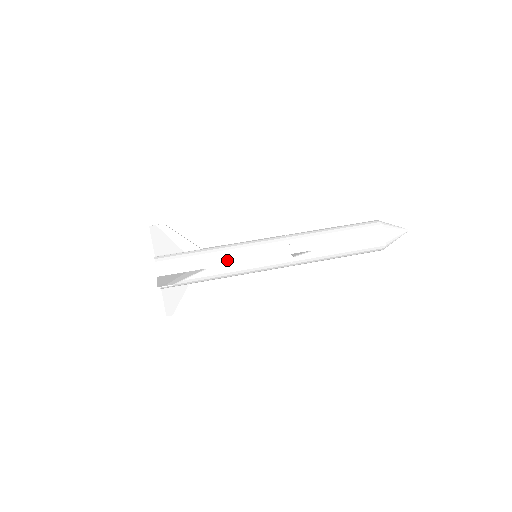
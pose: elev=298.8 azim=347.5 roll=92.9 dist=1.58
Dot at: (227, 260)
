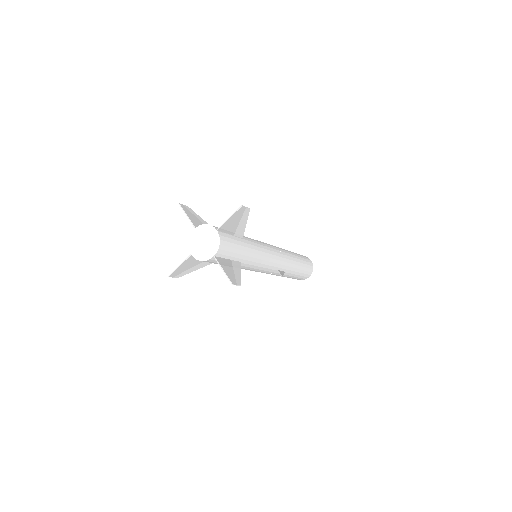
Dot at: (254, 260)
